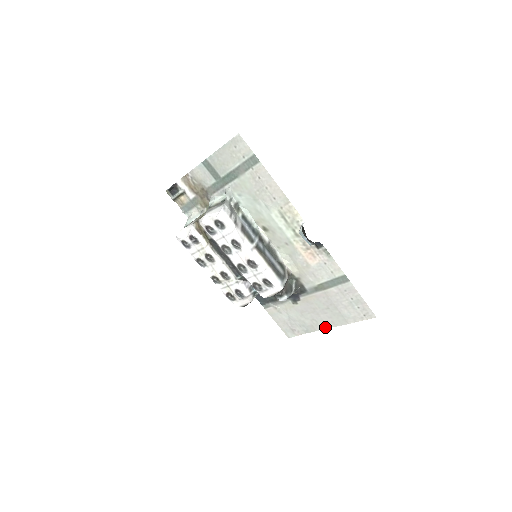
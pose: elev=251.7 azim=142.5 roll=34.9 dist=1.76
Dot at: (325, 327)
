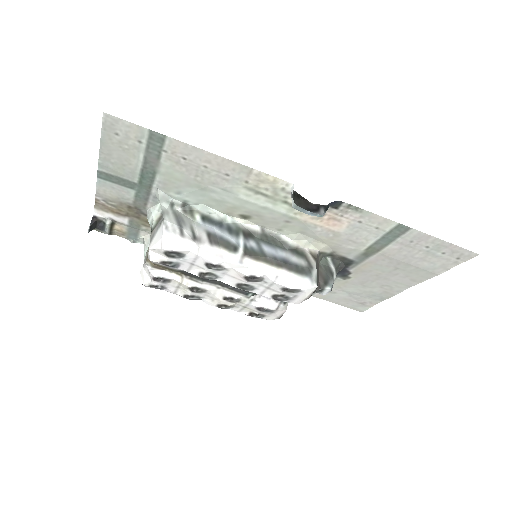
Dot at: (405, 288)
